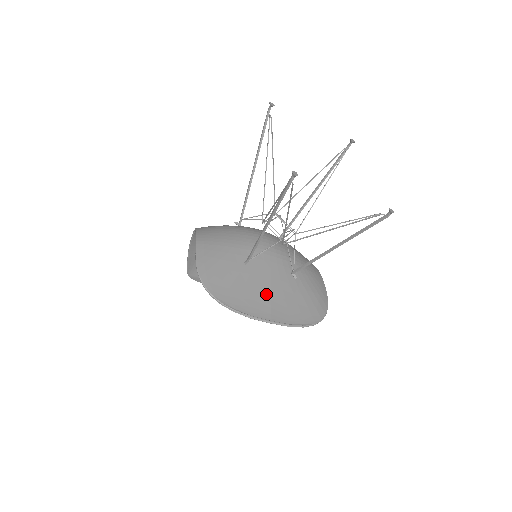
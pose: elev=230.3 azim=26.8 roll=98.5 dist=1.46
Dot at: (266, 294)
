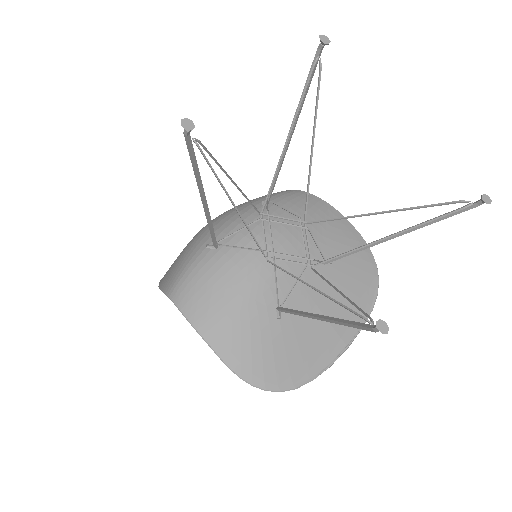
Dot at: (321, 322)
